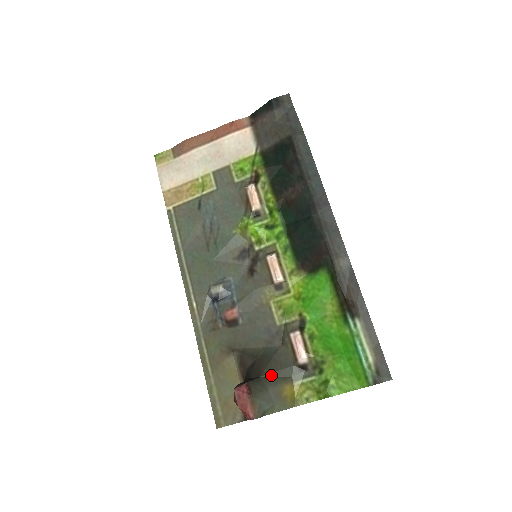
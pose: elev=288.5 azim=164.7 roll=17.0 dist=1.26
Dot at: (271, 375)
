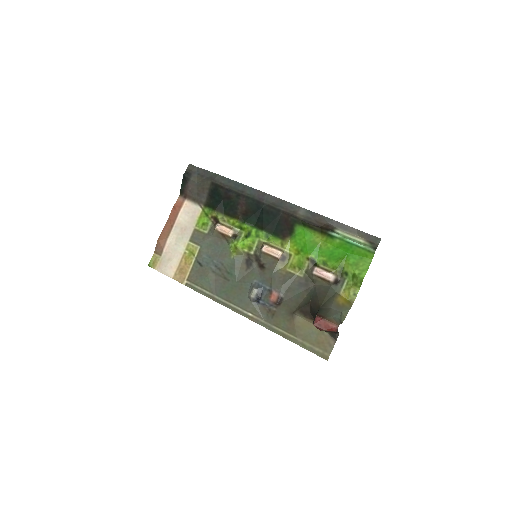
Dot at: (325, 301)
